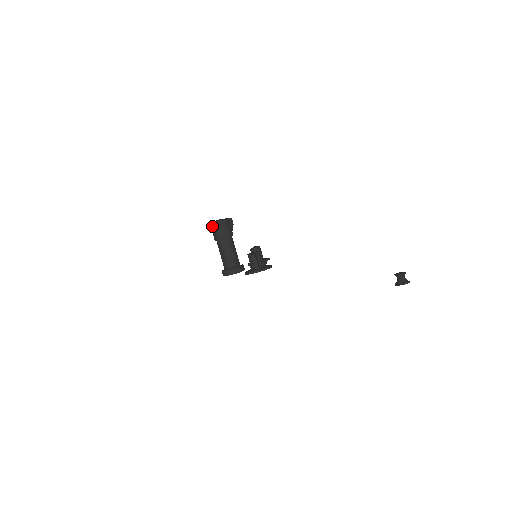
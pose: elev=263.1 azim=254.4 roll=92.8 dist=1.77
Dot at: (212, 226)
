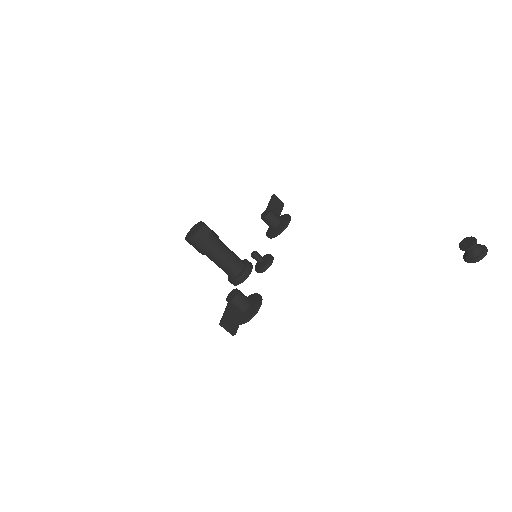
Dot at: (188, 242)
